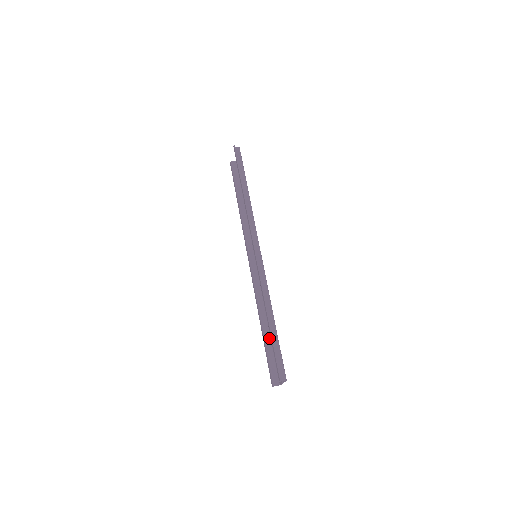
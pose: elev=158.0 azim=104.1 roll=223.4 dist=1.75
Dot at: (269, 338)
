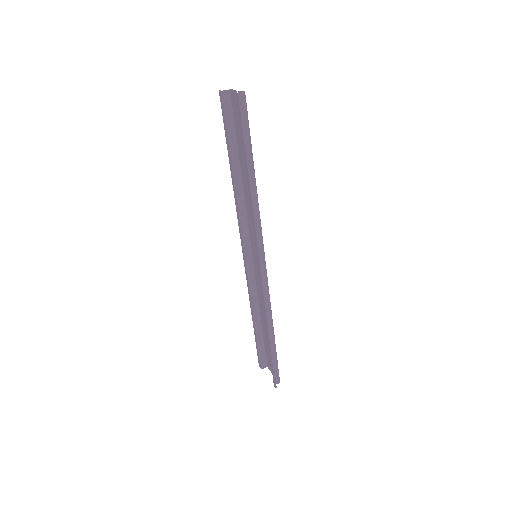
Dot at: (261, 330)
